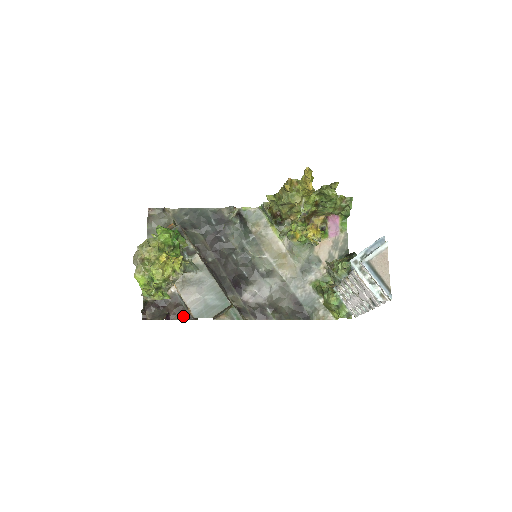
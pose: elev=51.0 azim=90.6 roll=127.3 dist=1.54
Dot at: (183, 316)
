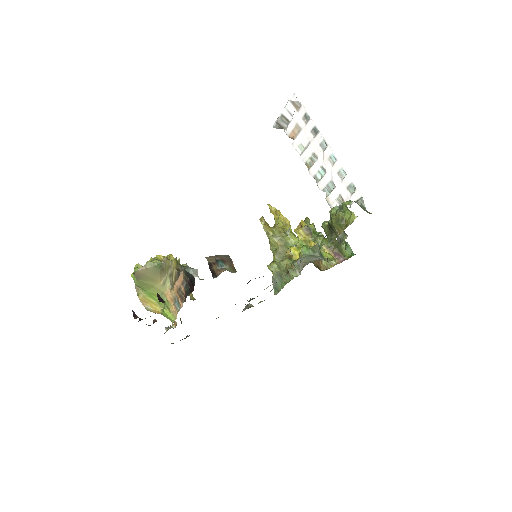
Dot at: occluded
